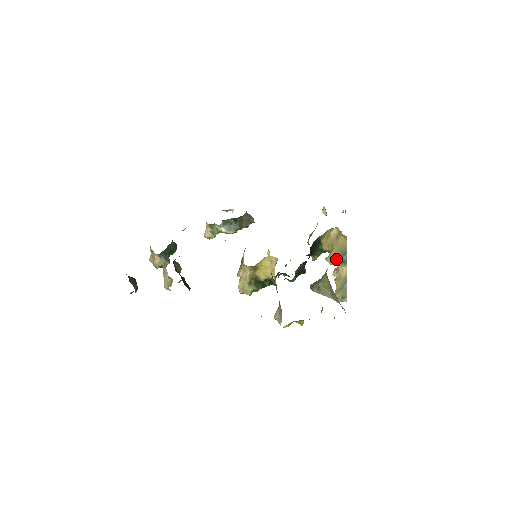
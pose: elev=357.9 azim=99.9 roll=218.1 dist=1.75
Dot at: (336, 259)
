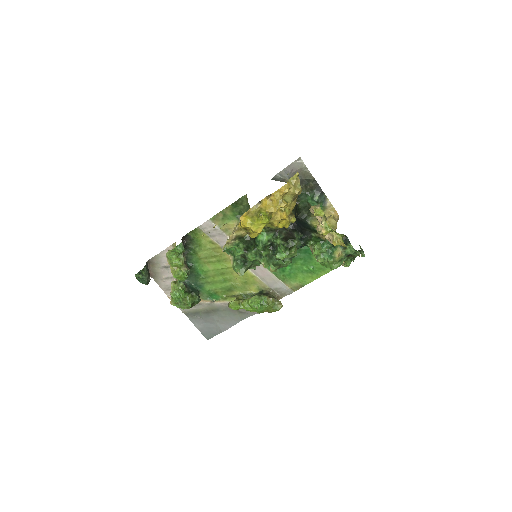
Dot at: occluded
